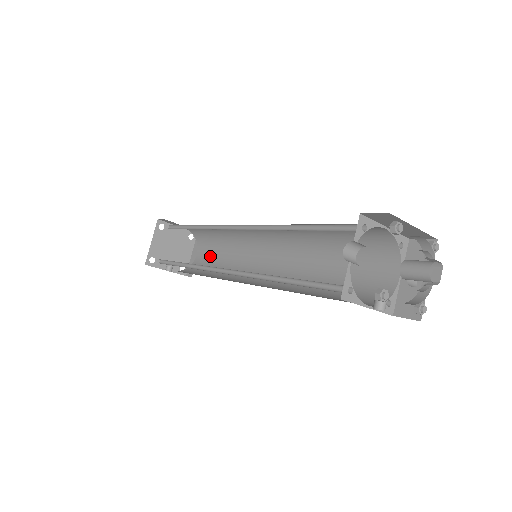
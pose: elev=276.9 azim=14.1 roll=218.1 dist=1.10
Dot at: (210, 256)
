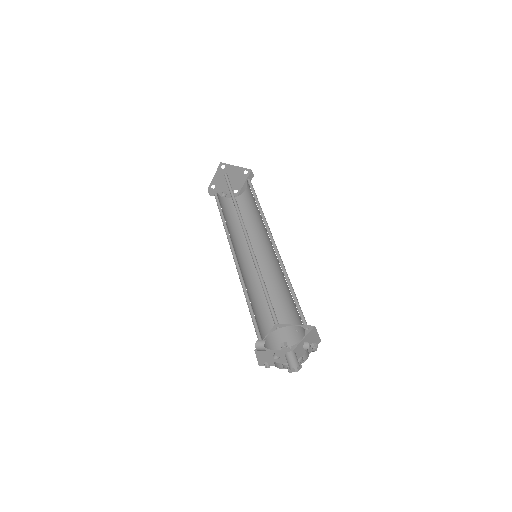
Dot at: (251, 202)
